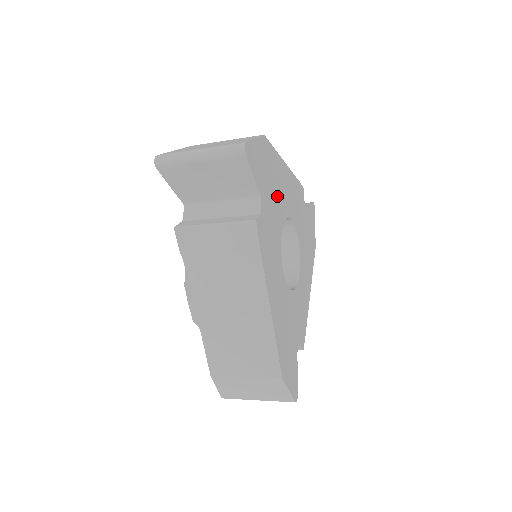
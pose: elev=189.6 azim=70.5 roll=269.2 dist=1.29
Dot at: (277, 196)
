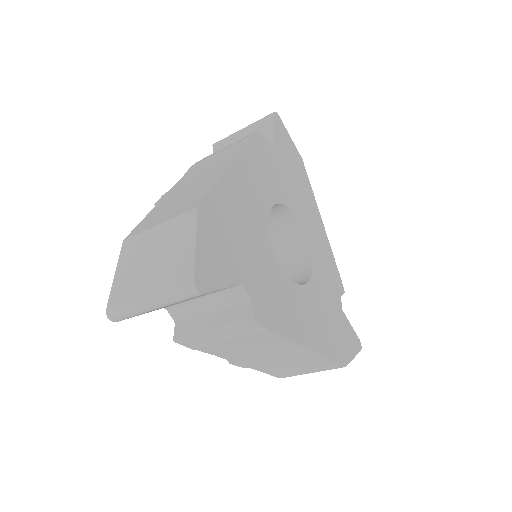
Dot at: (296, 193)
